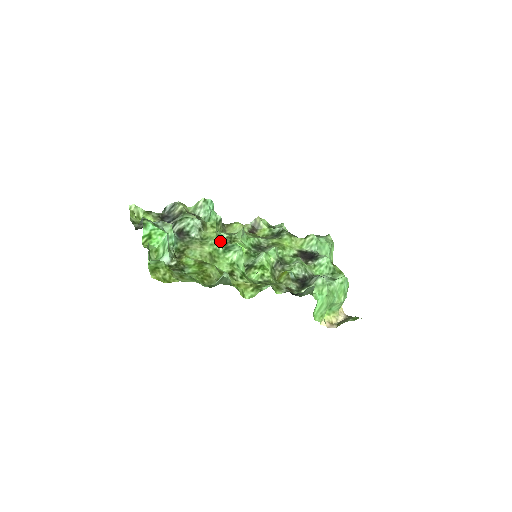
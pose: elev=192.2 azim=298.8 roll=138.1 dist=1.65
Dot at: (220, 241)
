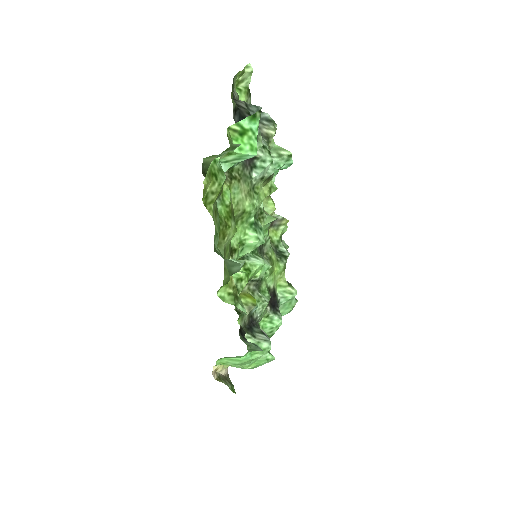
Dot at: (258, 209)
